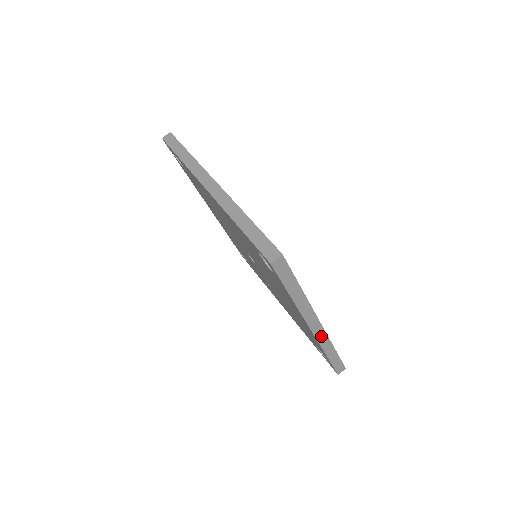
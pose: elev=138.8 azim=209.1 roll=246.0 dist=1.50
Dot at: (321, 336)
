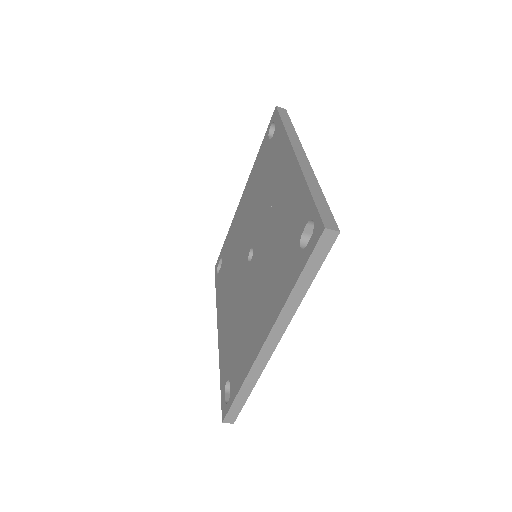
Dot at: (262, 359)
